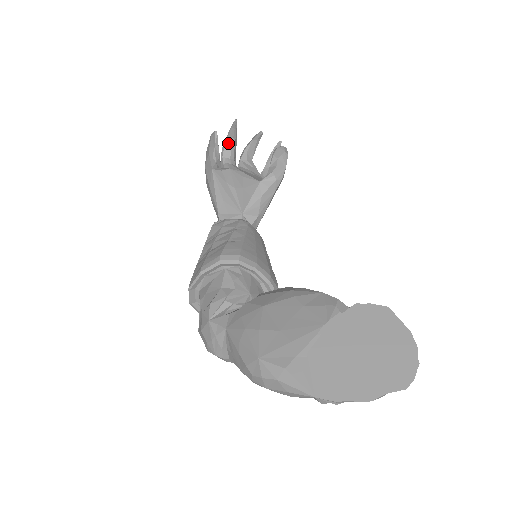
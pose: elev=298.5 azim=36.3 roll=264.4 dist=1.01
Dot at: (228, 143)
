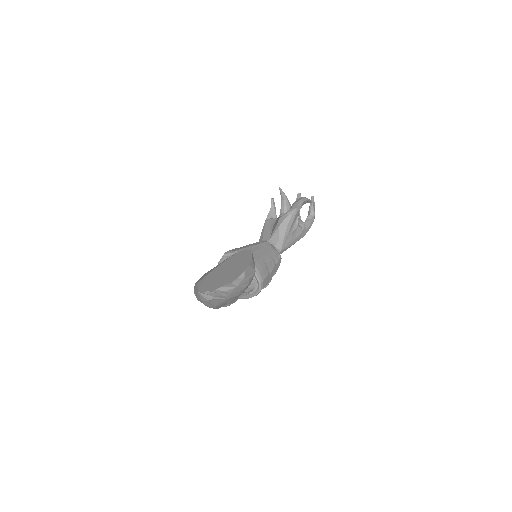
Dot at: (282, 204)
